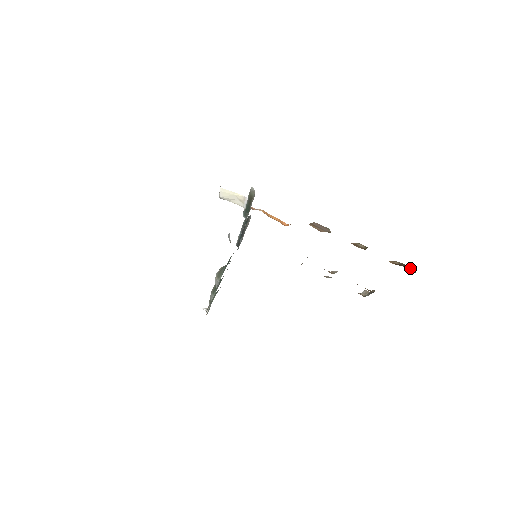
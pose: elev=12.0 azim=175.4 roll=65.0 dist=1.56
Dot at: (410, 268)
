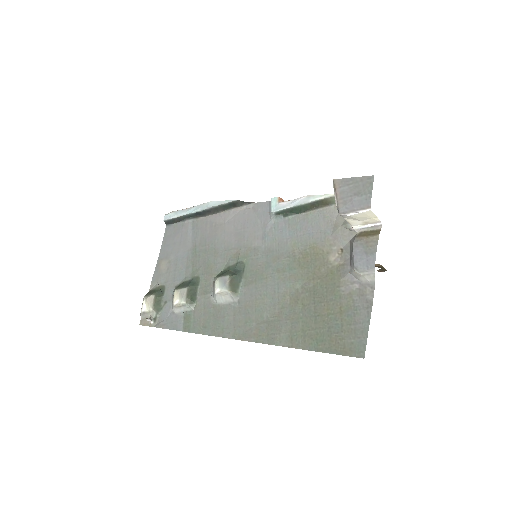
Dot at: (383, 269)
